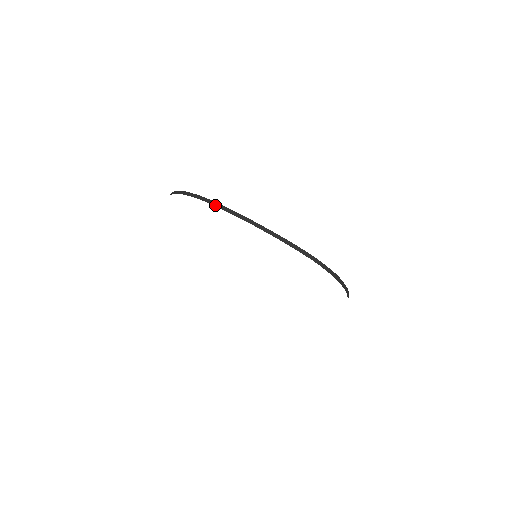
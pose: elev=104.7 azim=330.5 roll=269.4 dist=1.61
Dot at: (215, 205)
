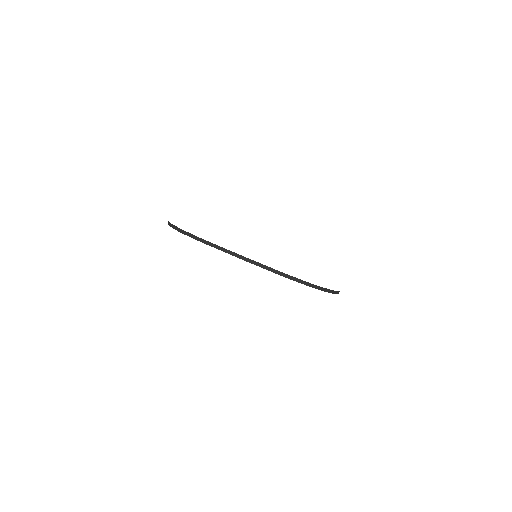
Dot at: (204, 242)
